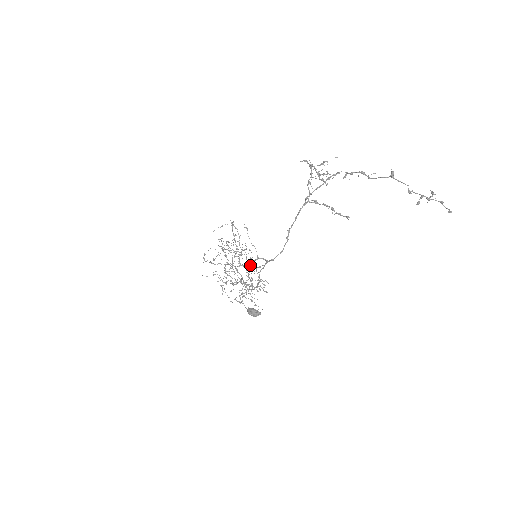
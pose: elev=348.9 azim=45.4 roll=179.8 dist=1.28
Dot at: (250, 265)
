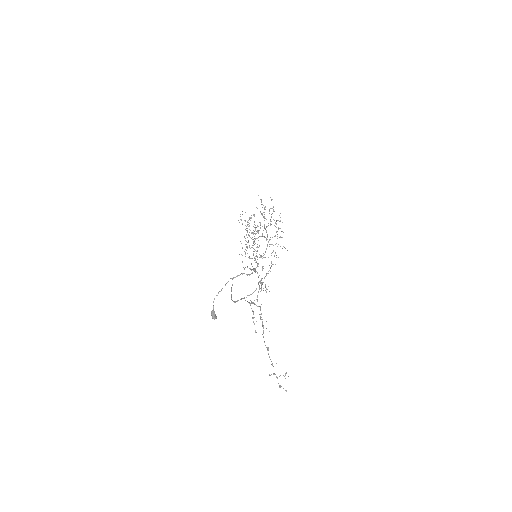
Dot at: (276, 232)
